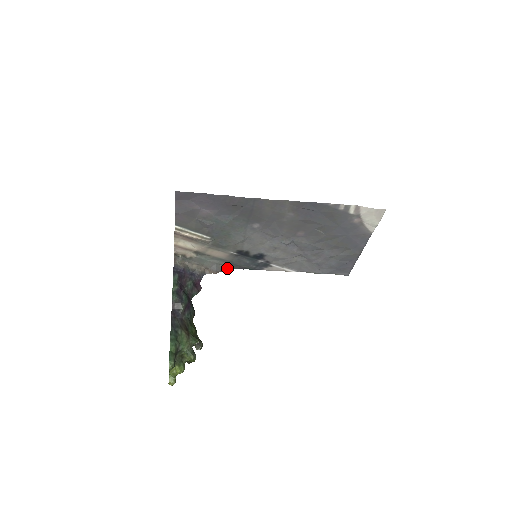
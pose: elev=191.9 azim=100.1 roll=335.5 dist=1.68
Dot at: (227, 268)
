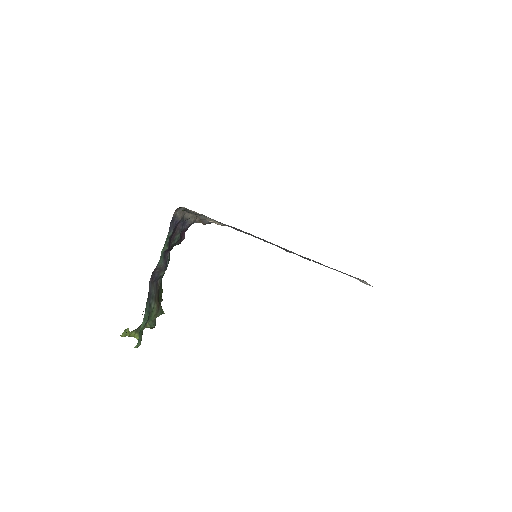
Dot at: occluded
